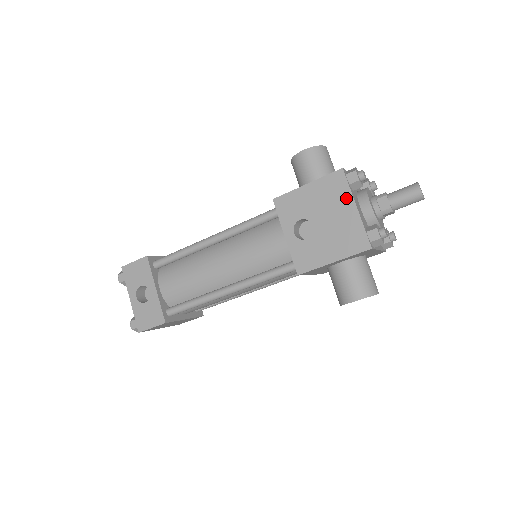
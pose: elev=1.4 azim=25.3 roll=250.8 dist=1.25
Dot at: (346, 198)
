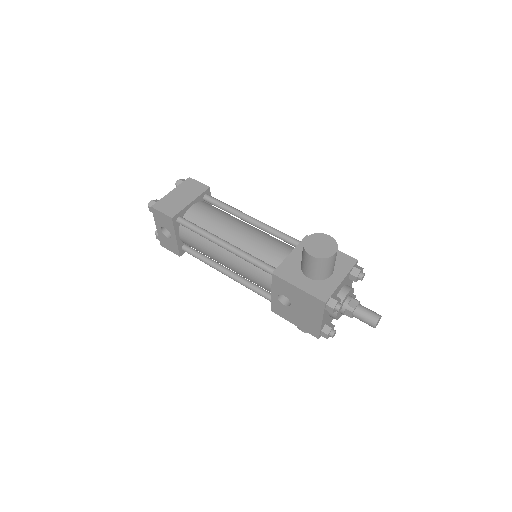
Dot at: (318, 314)
